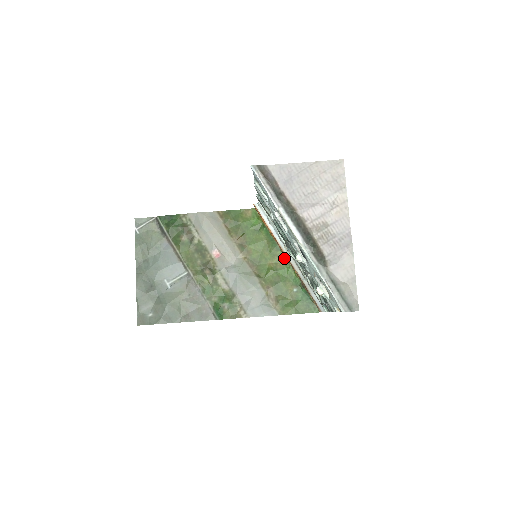
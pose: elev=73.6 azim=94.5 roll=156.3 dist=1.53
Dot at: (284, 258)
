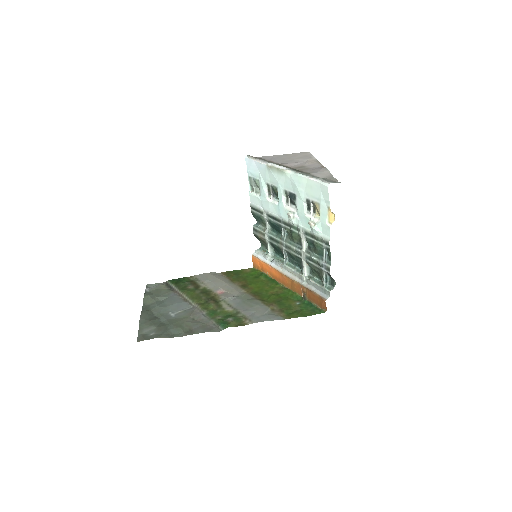
Dot at: (283, 287)
